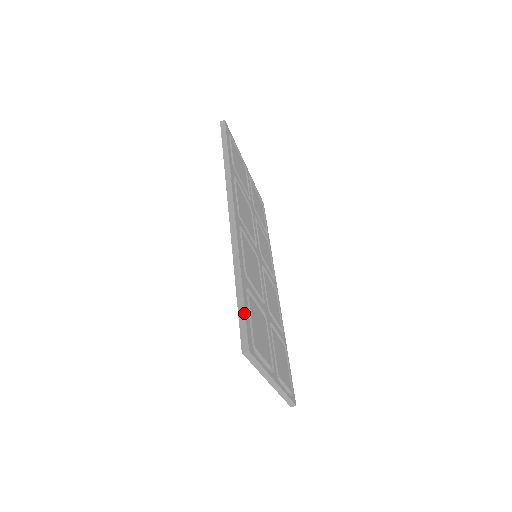
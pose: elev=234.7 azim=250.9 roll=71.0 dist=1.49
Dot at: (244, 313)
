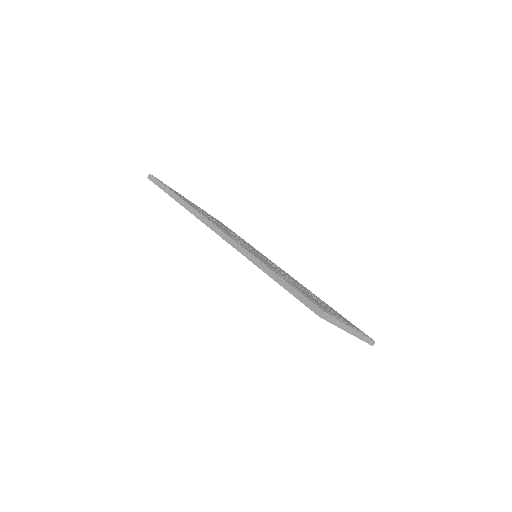
Dot at: (295, 290)
